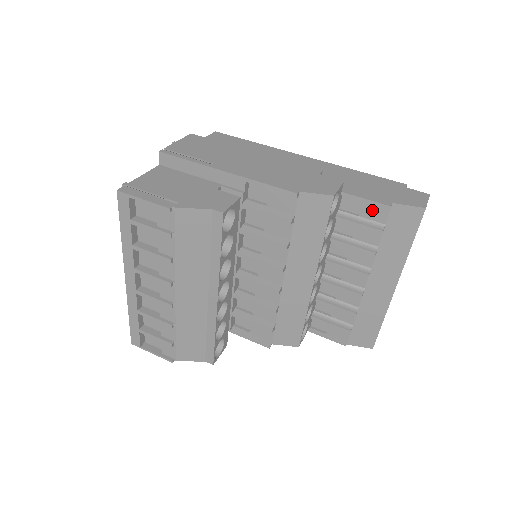
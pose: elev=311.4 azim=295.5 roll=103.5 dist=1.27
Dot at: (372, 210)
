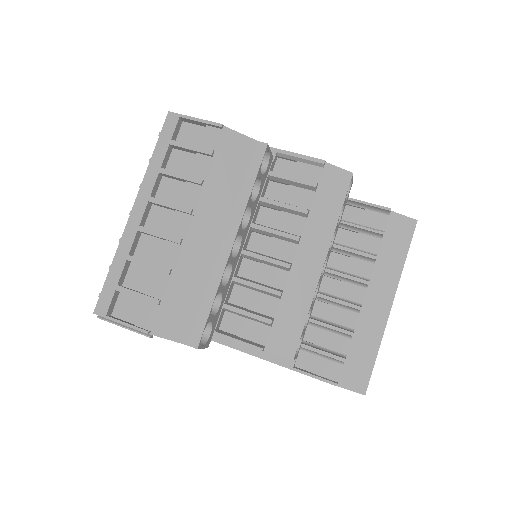
Dot at: (372, 218)
